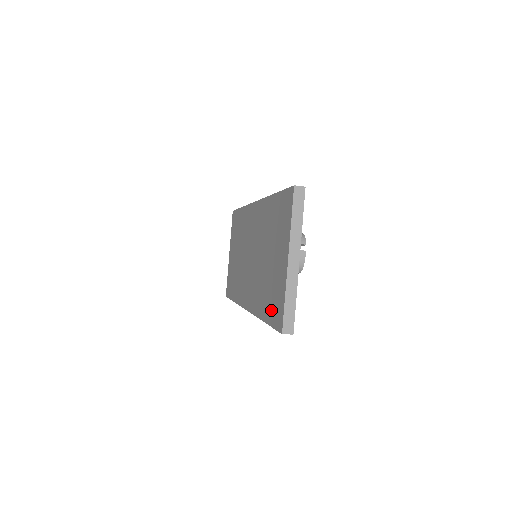
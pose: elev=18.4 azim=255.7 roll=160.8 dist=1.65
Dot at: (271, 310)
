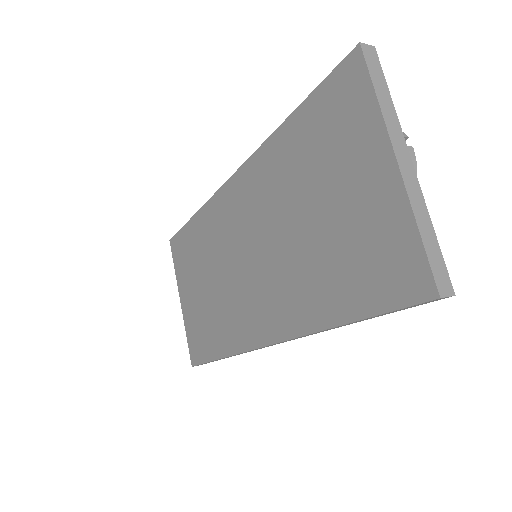
Dot at: (367, 286)
